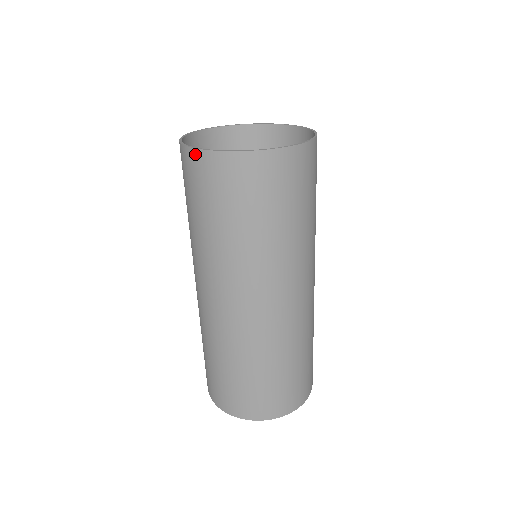
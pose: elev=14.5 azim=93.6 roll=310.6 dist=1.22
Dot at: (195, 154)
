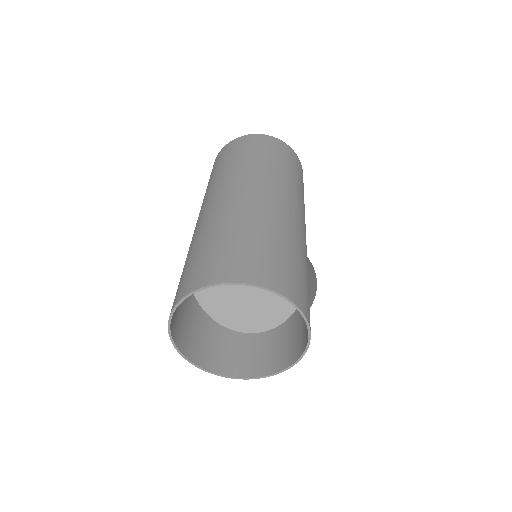
Dot at: (220, 152)
